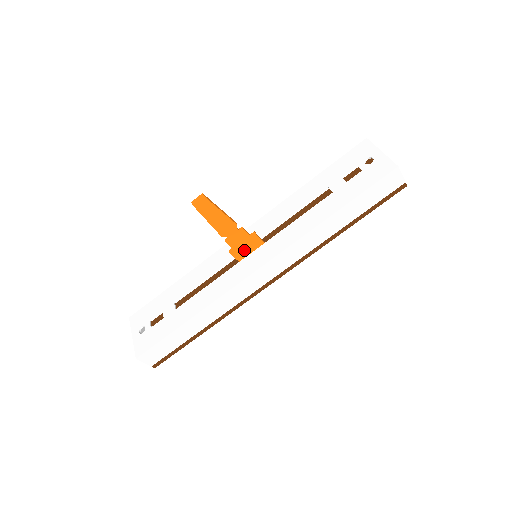
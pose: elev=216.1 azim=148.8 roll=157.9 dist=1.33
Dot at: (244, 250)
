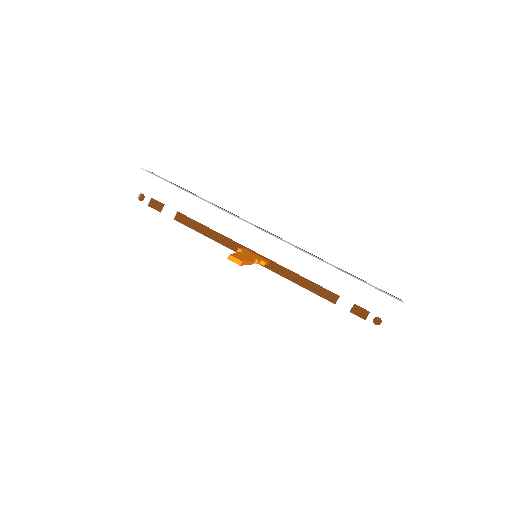
Dot at: occluded
